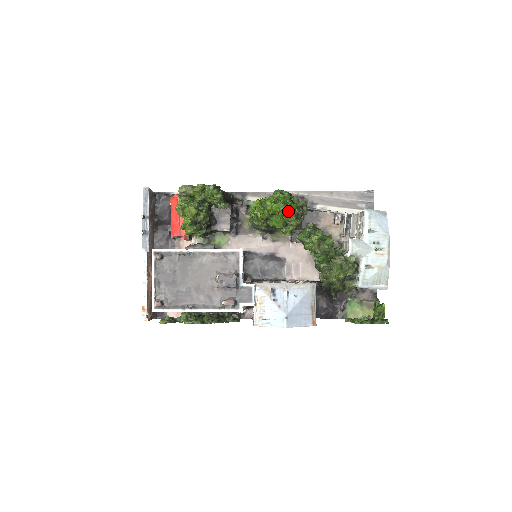
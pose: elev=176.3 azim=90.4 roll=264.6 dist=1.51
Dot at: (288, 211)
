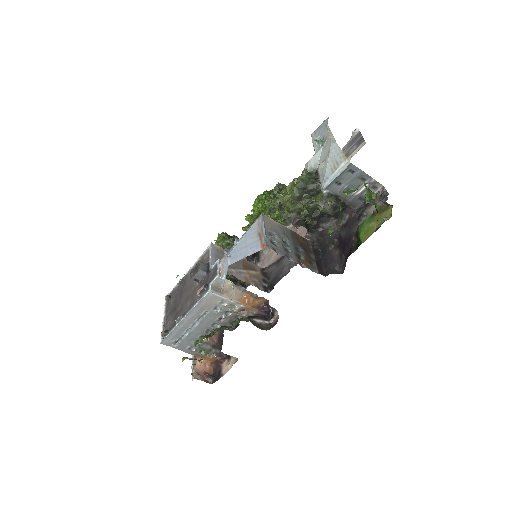
Dot at: (264, 199)
